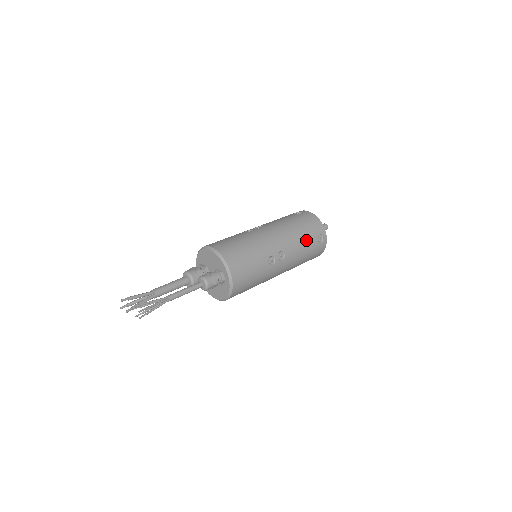
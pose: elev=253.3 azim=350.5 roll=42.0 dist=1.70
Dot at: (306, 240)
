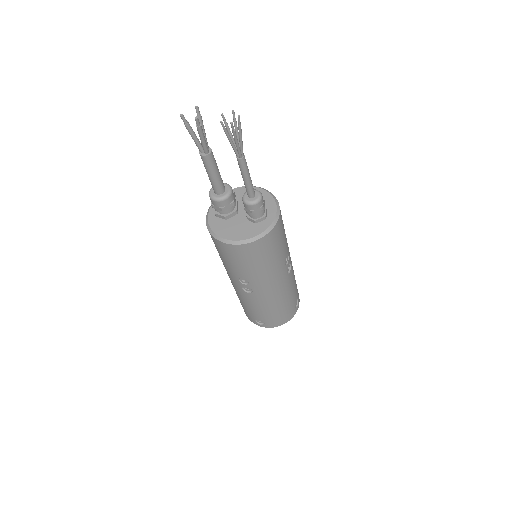
Dot at: (295, 287)
